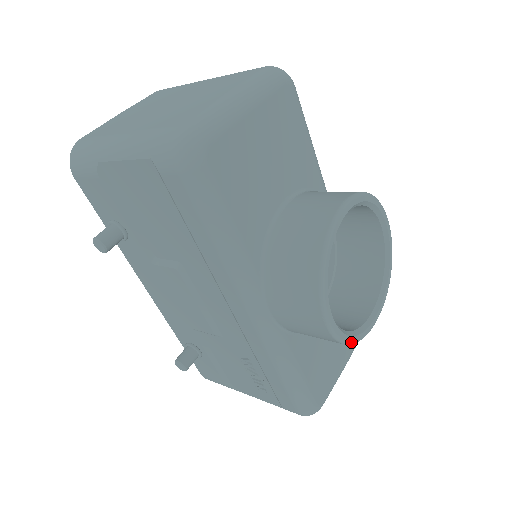
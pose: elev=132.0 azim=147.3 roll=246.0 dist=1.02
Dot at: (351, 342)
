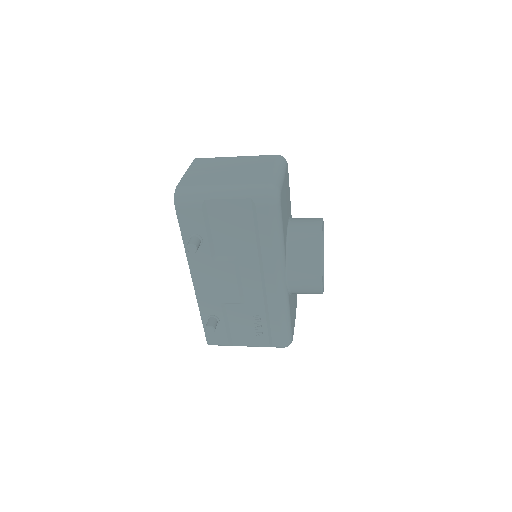
Dot at: occluded
